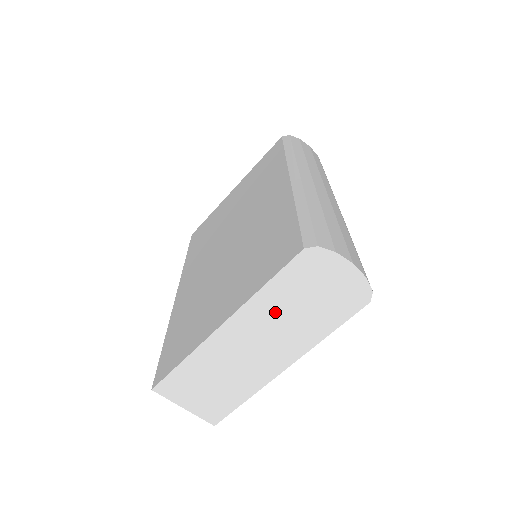
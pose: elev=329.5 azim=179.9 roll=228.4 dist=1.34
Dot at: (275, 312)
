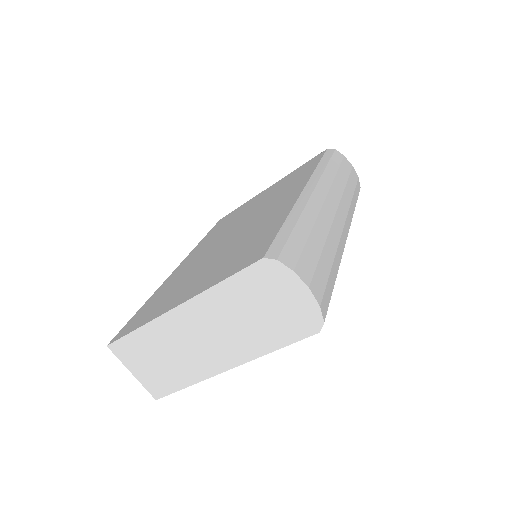
Dot at: (227, 311)
